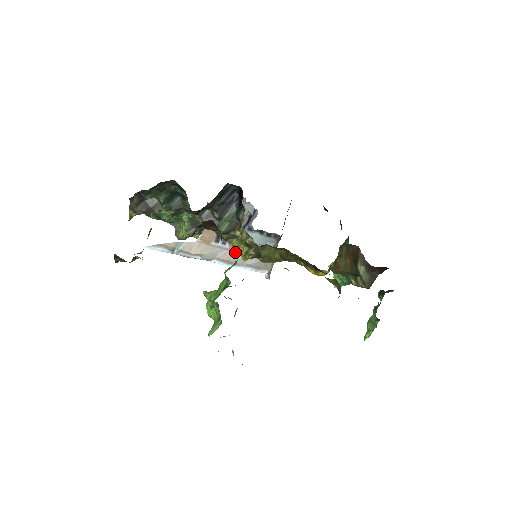
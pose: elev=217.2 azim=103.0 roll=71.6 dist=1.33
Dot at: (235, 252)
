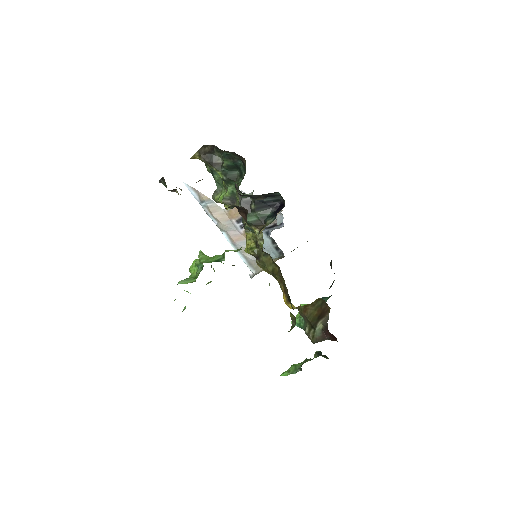
Dot at: (244, 240)
